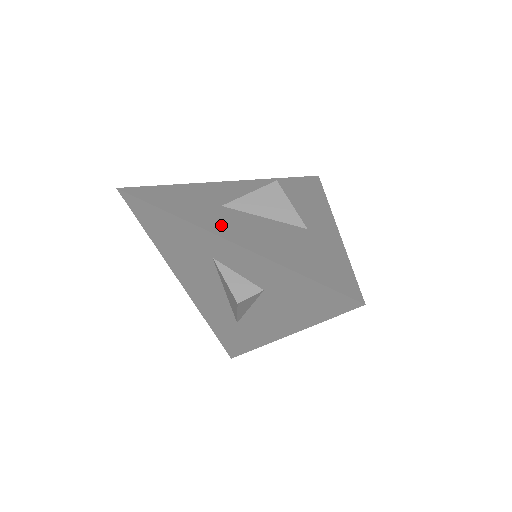
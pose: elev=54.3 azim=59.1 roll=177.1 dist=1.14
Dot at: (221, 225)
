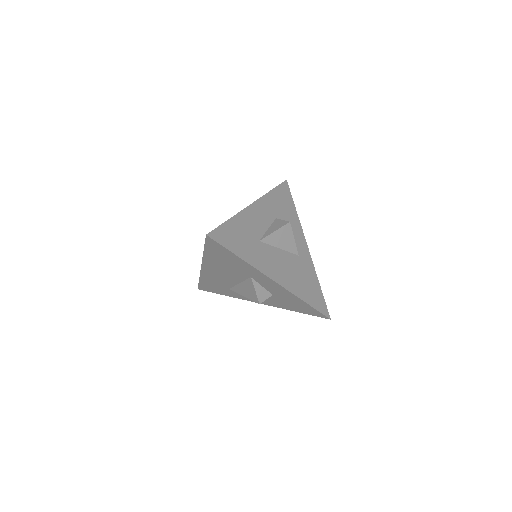
Dot at: (267, 265)
